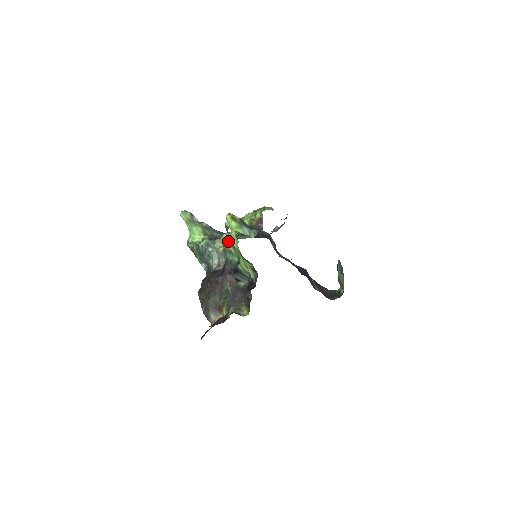
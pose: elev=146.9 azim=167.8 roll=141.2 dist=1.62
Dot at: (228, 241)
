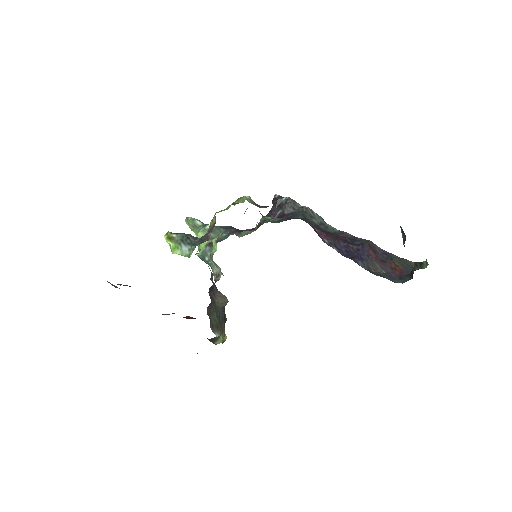
Dot at: occluded
